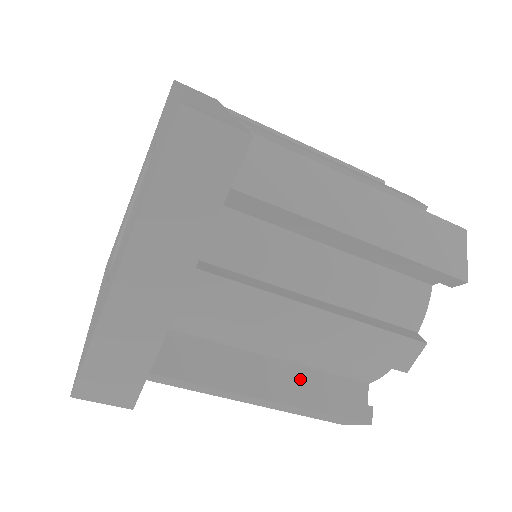
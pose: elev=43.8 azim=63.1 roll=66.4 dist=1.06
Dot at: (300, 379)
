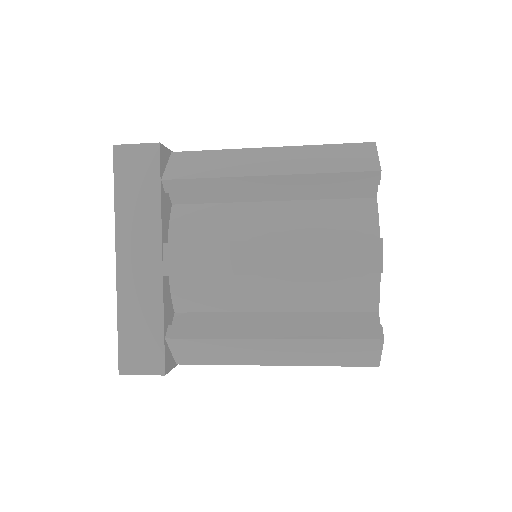
Dot at: (303, 322)
